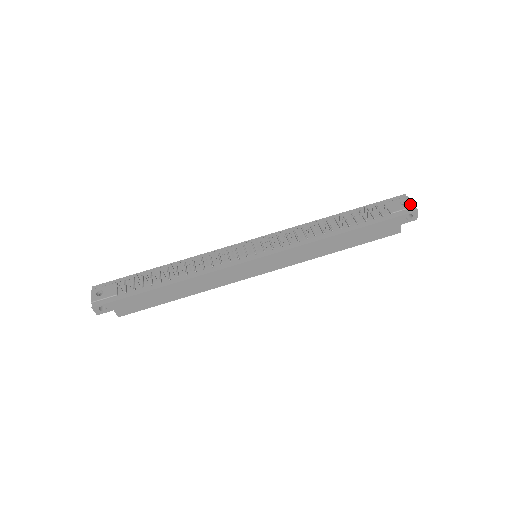
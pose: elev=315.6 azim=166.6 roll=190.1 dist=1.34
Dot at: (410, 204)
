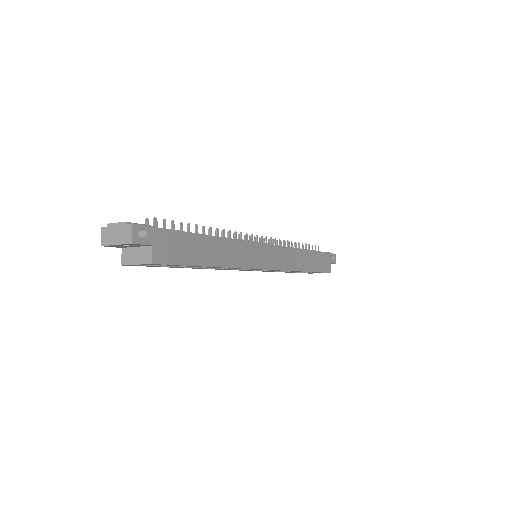
Dot at: occluded
